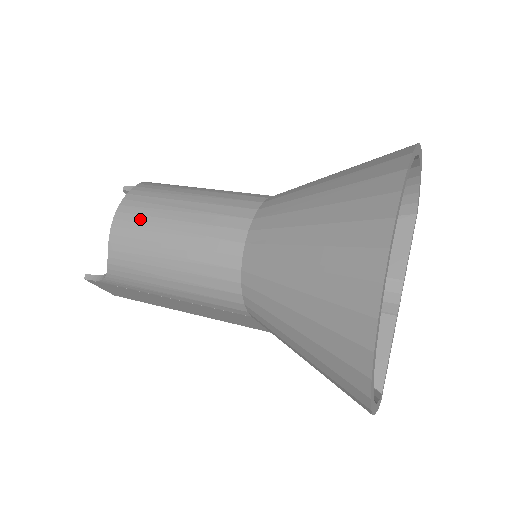
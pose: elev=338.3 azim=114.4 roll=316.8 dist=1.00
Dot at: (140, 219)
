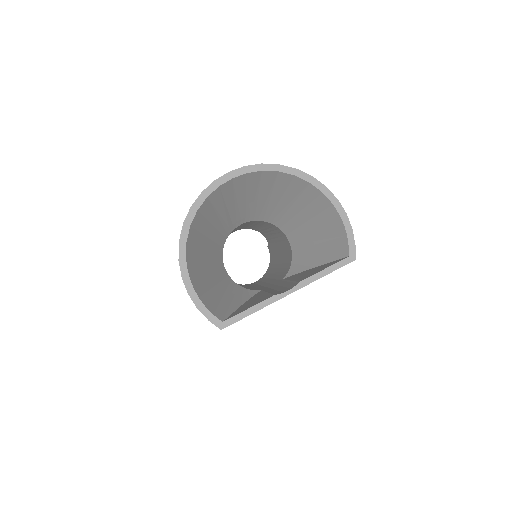
Dot at: occluded
